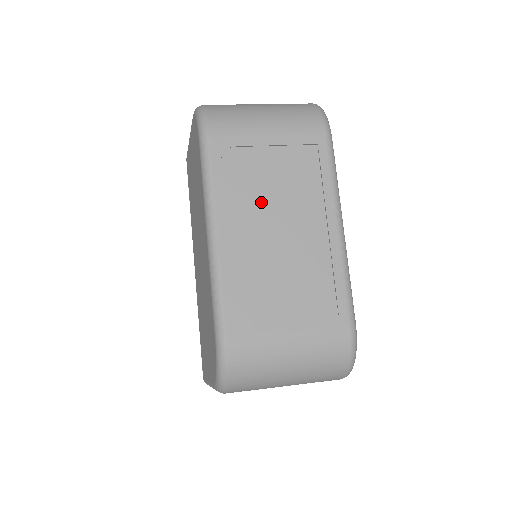
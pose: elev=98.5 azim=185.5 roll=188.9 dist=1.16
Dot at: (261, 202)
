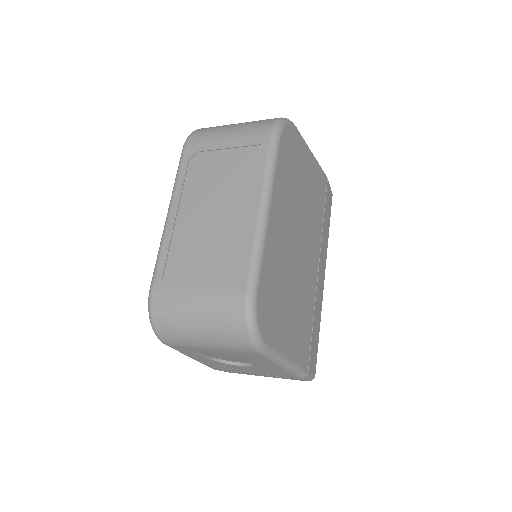
Dot at: (207, 190)
